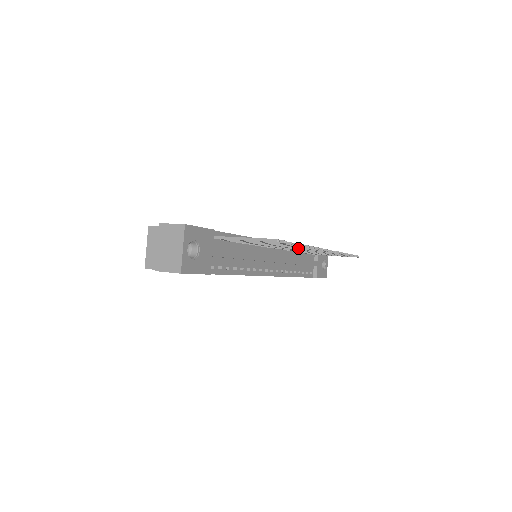
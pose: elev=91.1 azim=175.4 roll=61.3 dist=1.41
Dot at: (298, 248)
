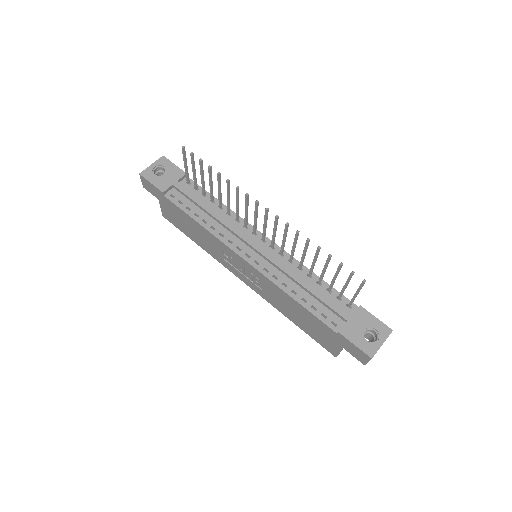
Dot at: (245, 206)
